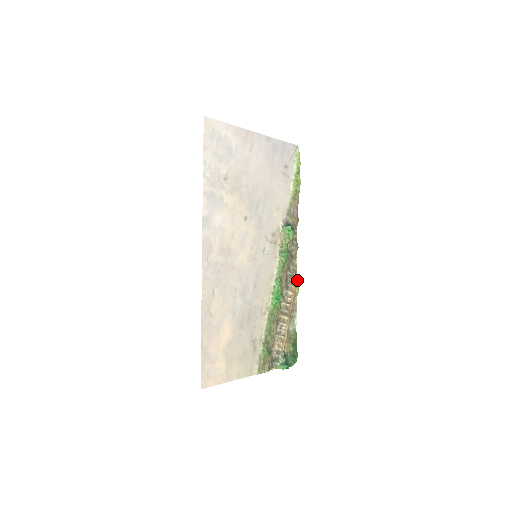
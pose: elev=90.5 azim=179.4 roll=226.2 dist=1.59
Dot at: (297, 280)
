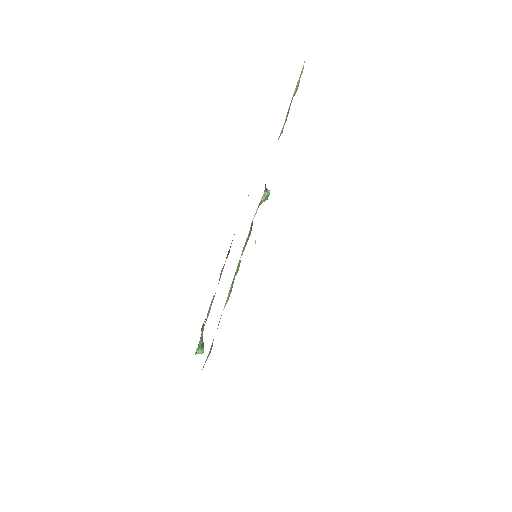
Dot at: occluded
